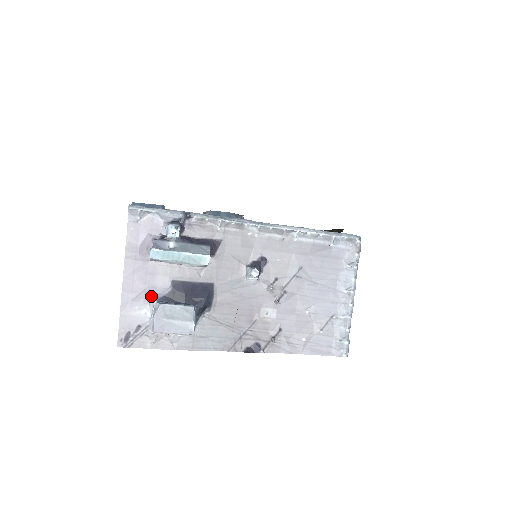
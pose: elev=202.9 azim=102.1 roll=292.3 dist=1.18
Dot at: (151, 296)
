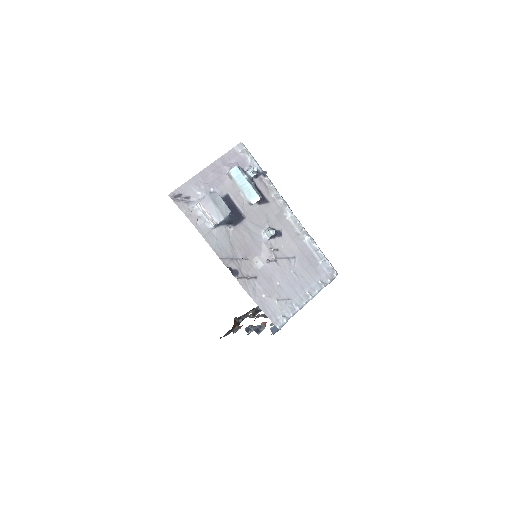
Dot at: (210, 190)
